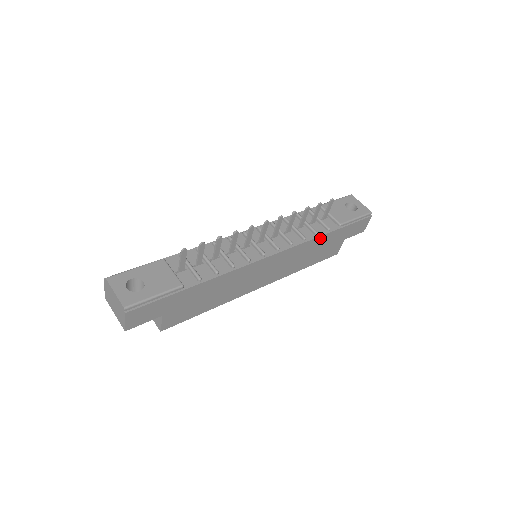
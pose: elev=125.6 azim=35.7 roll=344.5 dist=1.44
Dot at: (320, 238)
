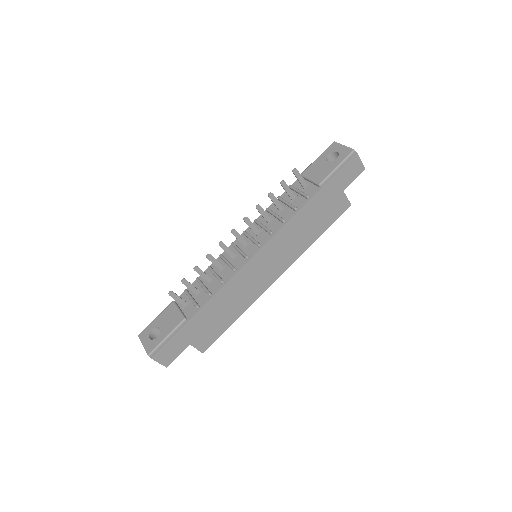
Dot at: (303, 210)
